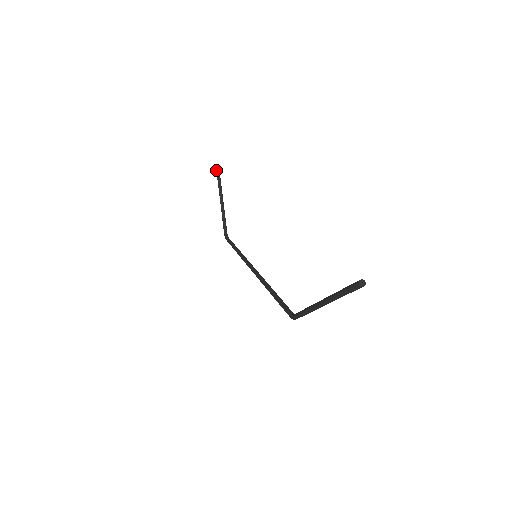
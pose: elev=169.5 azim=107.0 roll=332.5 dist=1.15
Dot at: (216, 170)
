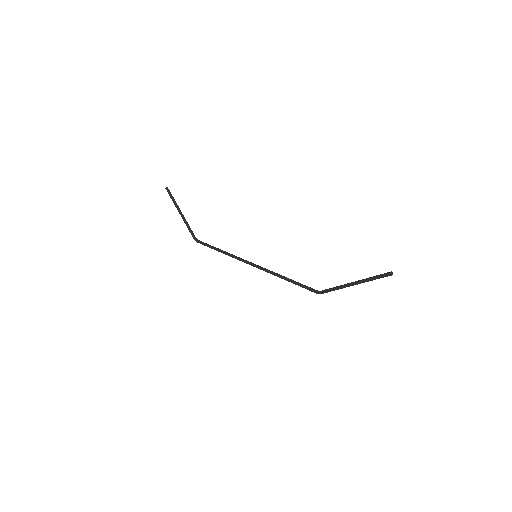
Dot at: (165, 188)
